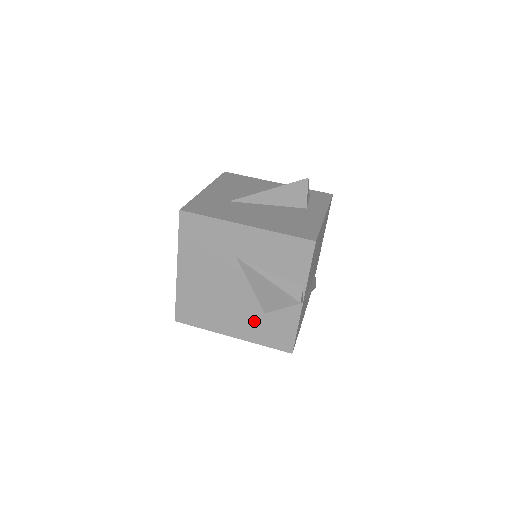
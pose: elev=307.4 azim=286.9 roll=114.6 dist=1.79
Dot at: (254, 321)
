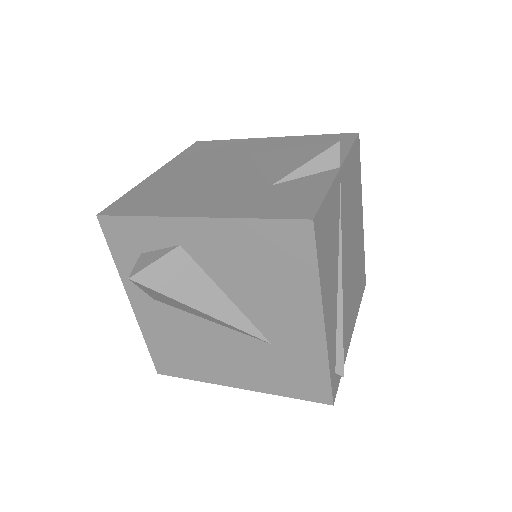
Dot at: (248, 195)
